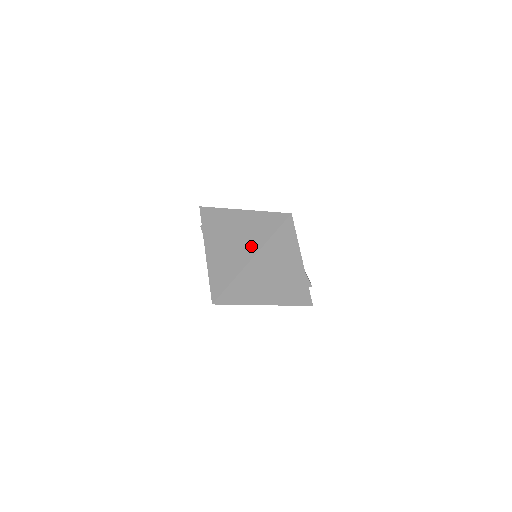
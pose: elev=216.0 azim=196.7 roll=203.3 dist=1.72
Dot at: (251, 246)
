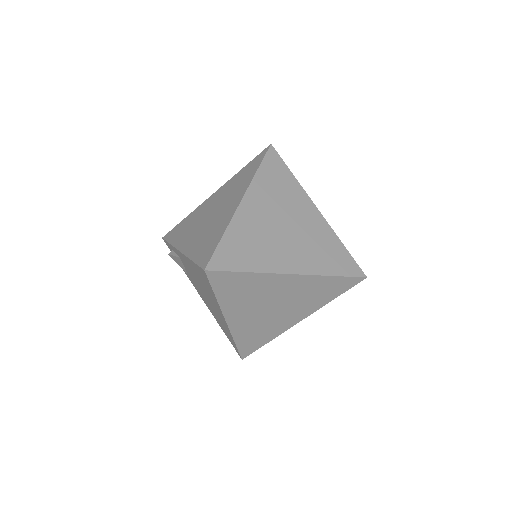
Dot at: (236, 195)
